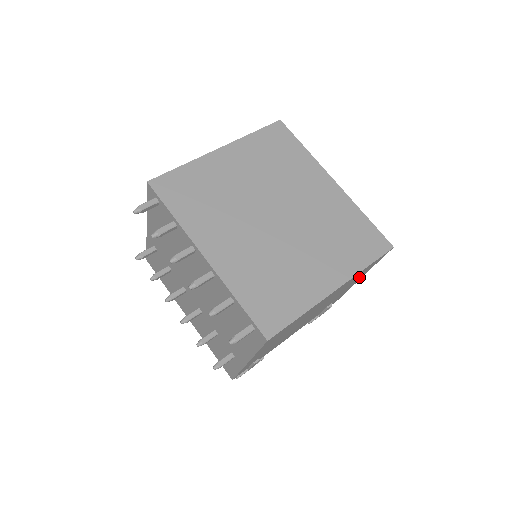
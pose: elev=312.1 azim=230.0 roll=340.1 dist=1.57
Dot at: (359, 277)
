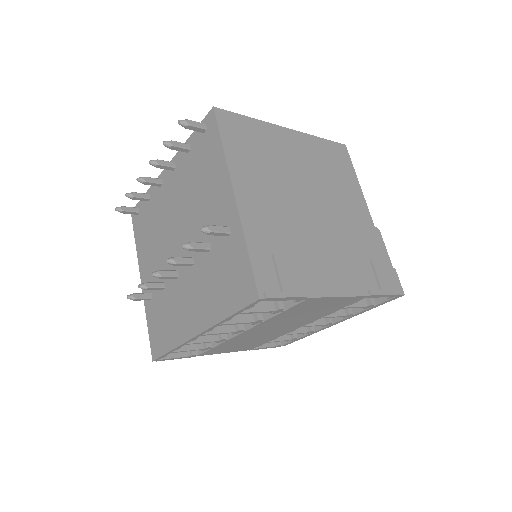
Dot at: (351, 188)
